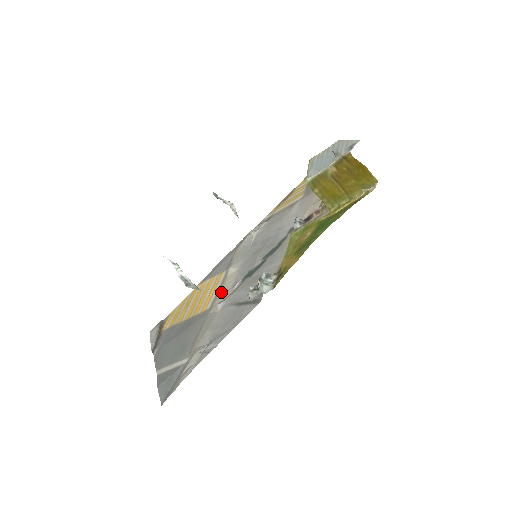
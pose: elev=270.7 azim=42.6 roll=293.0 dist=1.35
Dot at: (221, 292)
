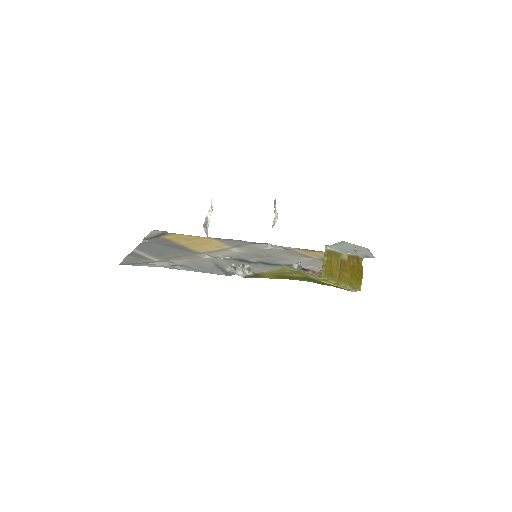
Dot at: (216, 252)
